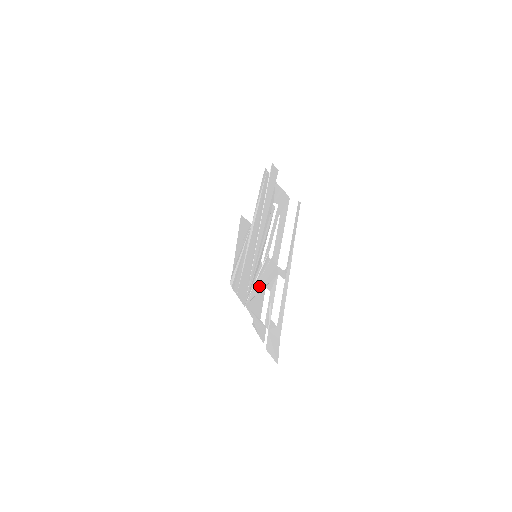
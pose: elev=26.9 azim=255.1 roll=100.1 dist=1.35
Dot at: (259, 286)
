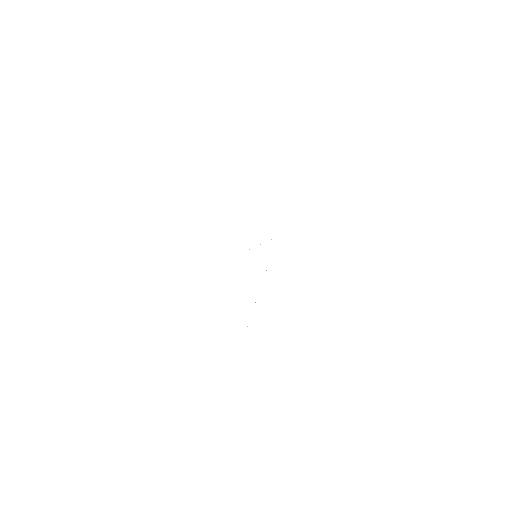
Dot at: occluded
